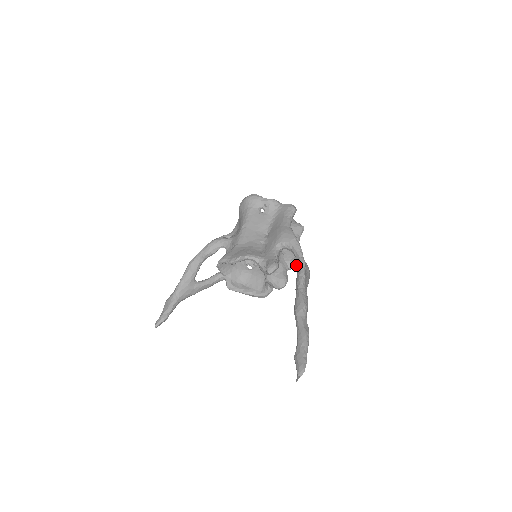
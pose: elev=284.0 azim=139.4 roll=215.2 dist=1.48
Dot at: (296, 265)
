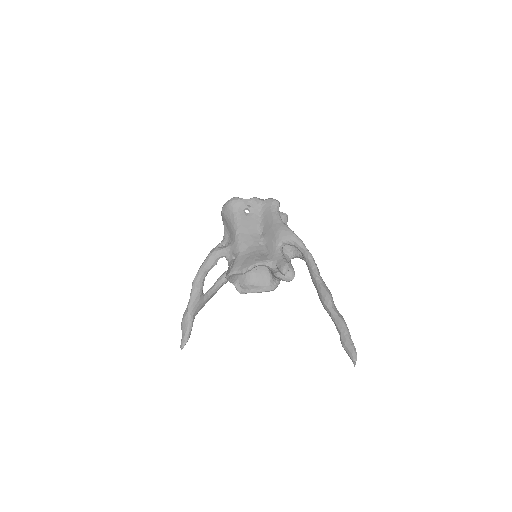
Dot at: (297, 255)
